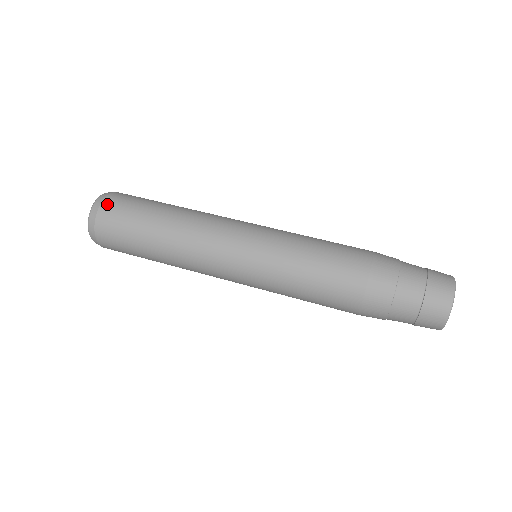
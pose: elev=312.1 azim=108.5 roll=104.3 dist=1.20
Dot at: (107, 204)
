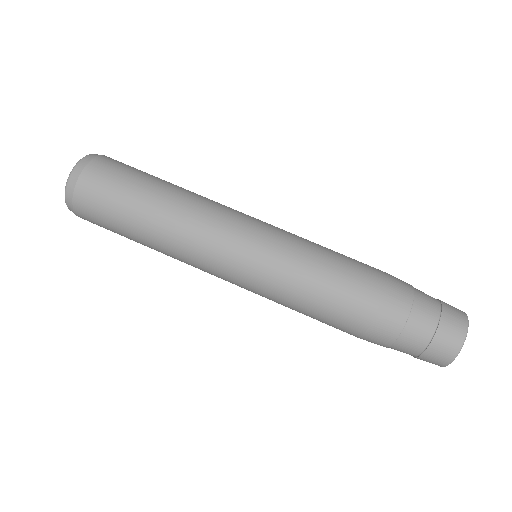
Dot at: (104, 159)
